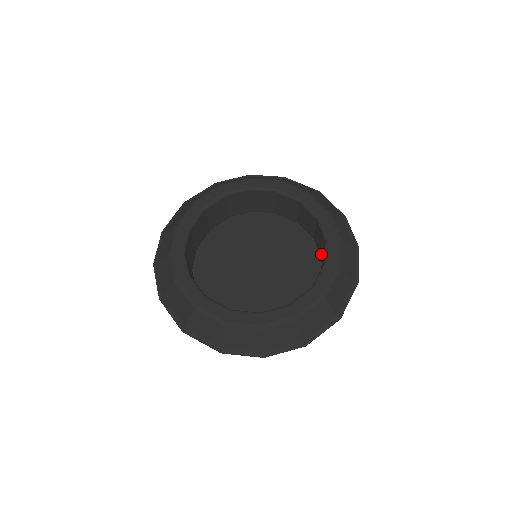
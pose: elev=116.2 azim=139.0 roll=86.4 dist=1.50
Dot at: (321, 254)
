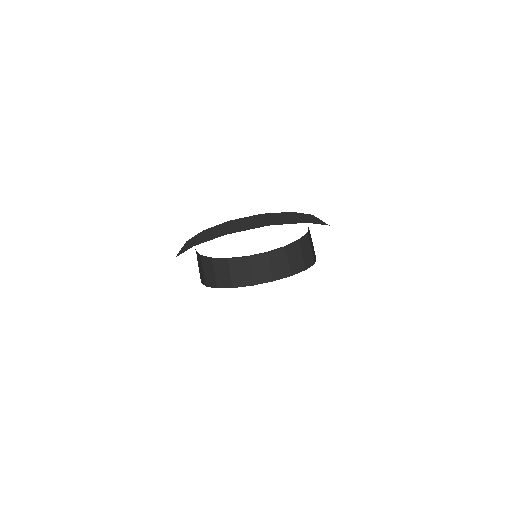
Dot at: occluded
